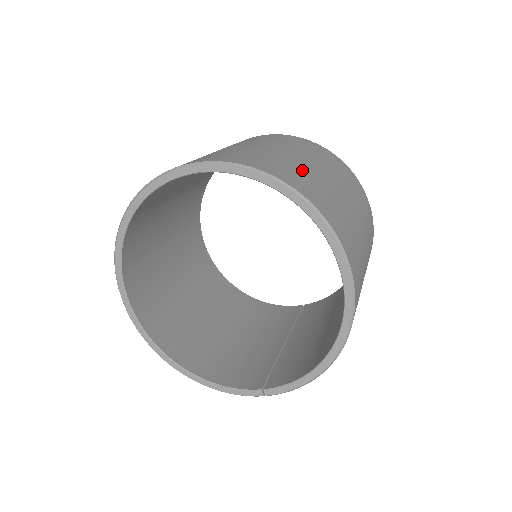
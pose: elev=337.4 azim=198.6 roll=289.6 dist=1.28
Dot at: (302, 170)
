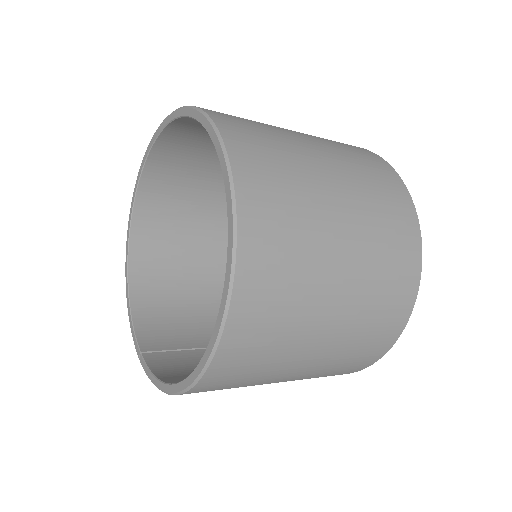
Dot at: (304, 213)
